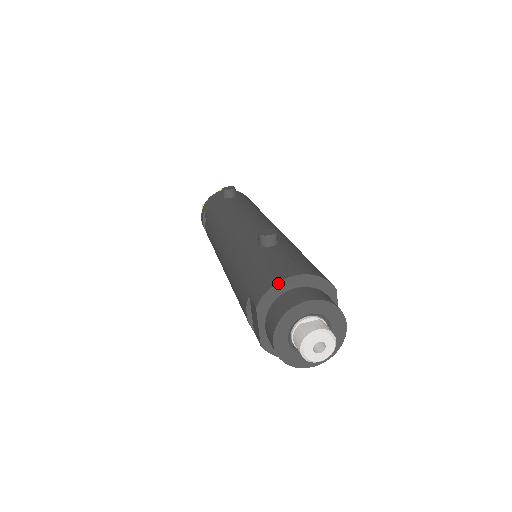
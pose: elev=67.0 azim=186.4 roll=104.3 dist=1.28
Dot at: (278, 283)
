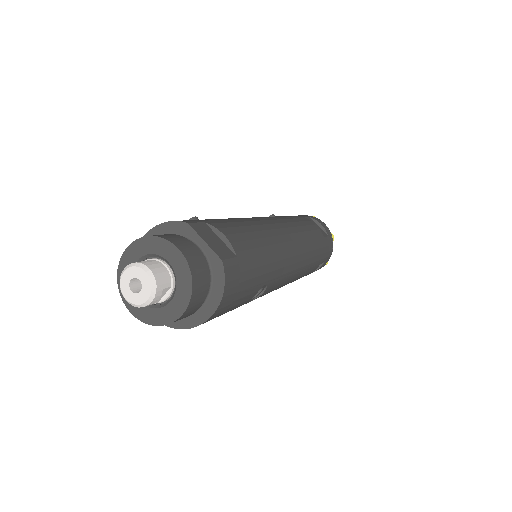
Dot at: occluded
